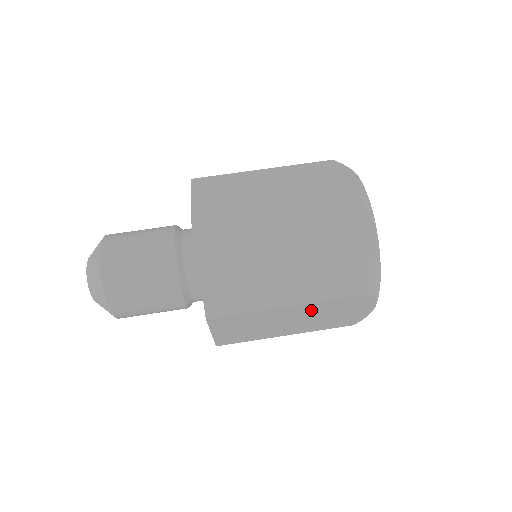
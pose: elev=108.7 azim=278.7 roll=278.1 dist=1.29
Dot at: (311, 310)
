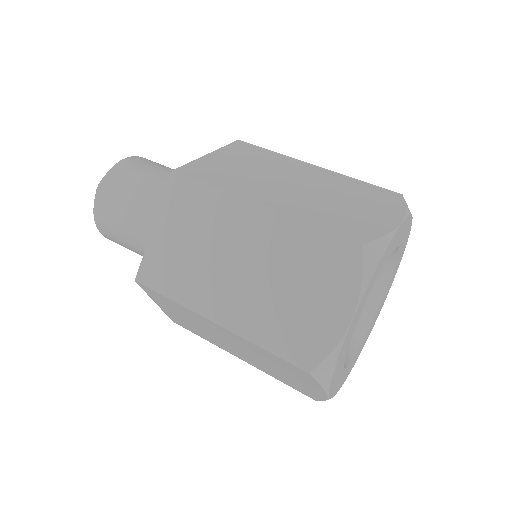
Dot at: (276, 241)
